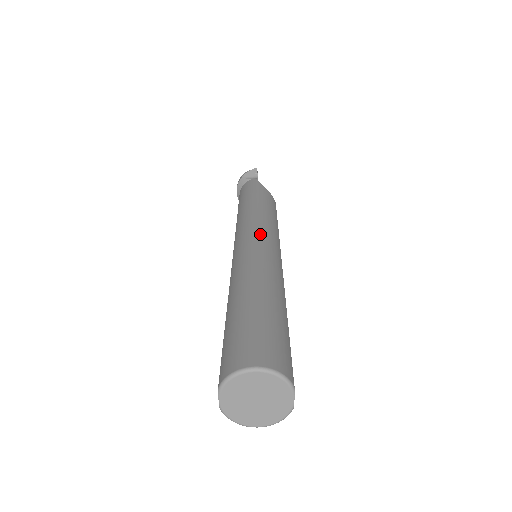
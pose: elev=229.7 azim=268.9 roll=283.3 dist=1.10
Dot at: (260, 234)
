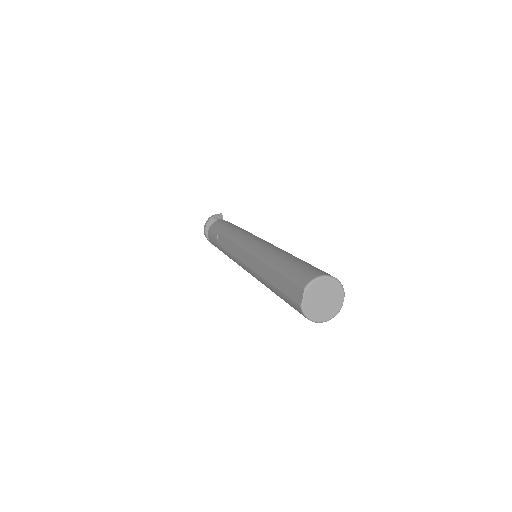
Dot at: (262, 239)
